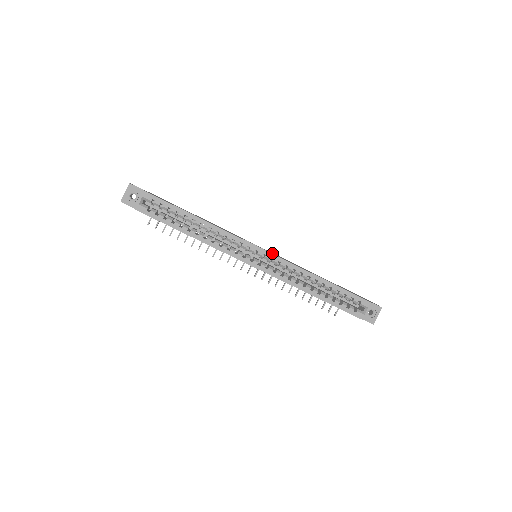
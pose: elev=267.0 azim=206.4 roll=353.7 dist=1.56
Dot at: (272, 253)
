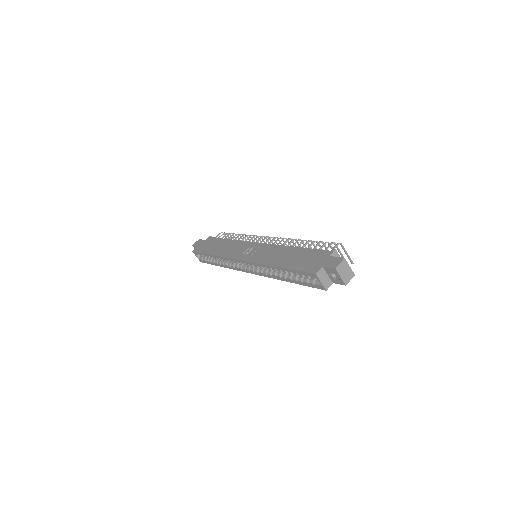
Dot at: (259, 249)
